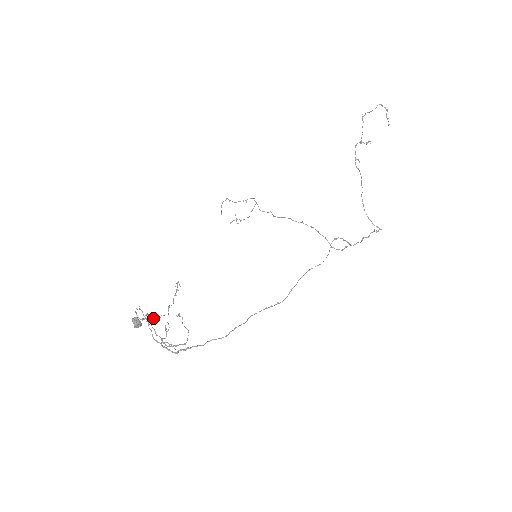
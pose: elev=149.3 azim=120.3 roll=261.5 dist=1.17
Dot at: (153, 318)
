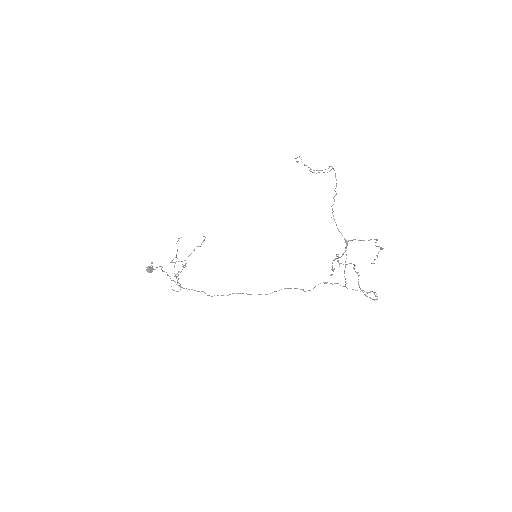
Dot at: occluded
